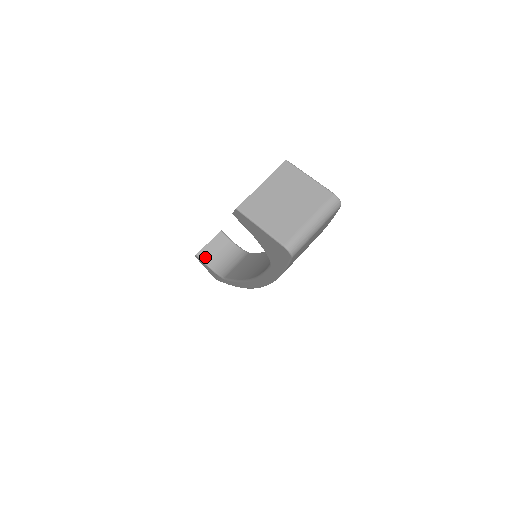
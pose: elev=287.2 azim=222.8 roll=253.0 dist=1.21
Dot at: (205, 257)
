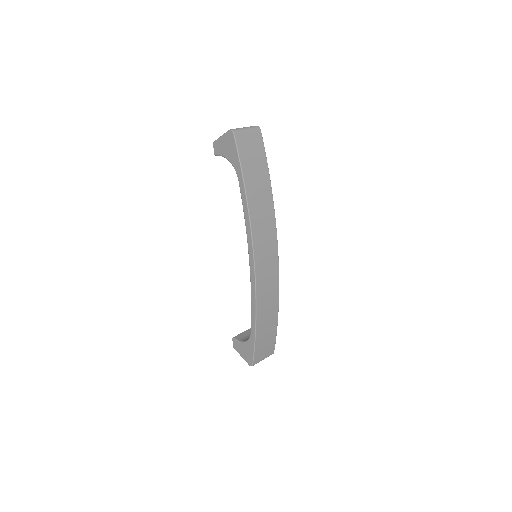
Dot at: (240, 338)
